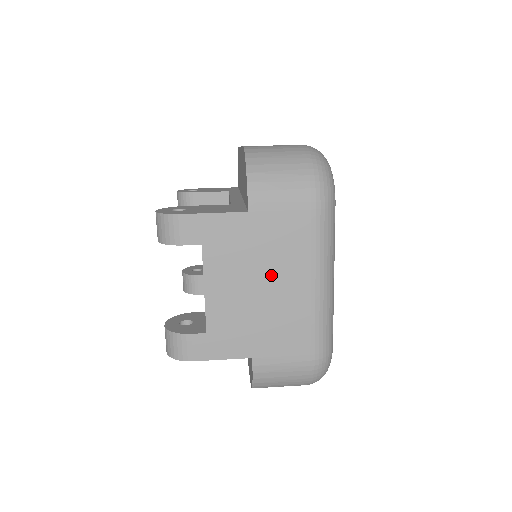
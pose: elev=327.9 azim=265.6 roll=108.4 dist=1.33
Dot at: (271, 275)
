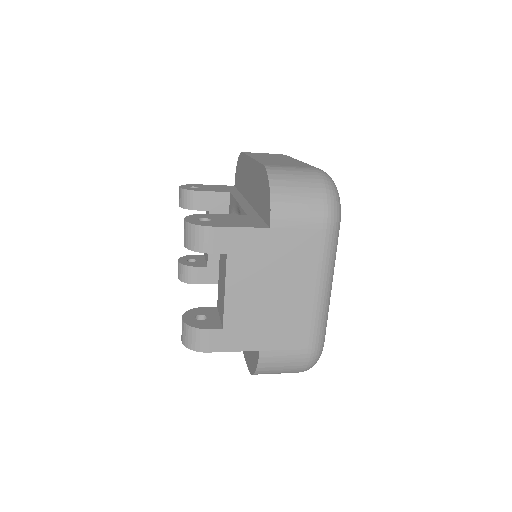
Dot at: (283, 282)
